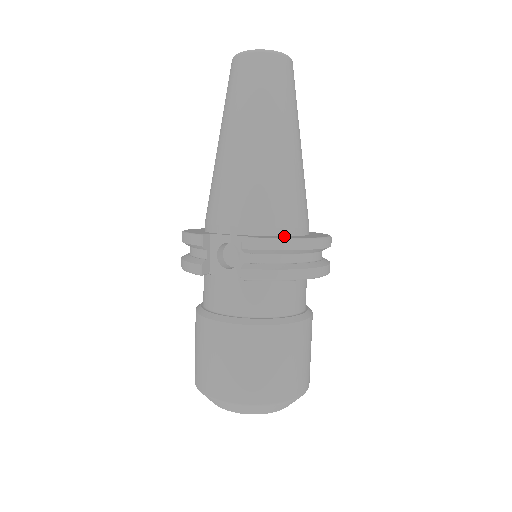
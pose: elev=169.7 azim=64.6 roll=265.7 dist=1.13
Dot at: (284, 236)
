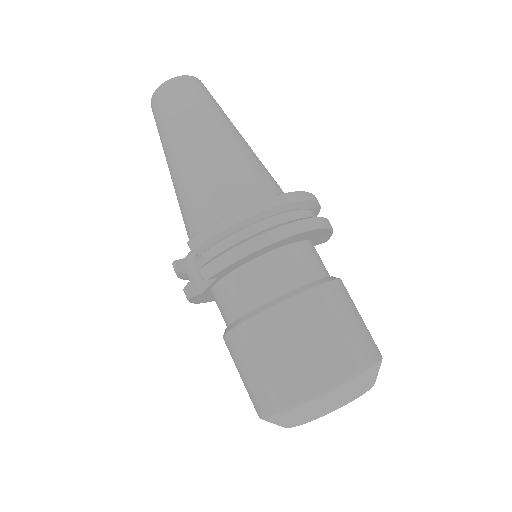
Dot at: occluded
